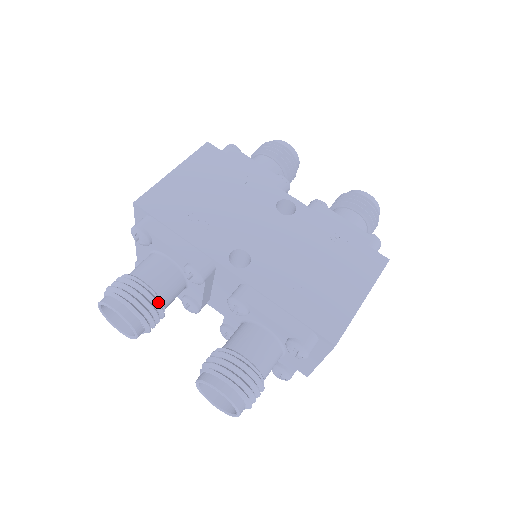
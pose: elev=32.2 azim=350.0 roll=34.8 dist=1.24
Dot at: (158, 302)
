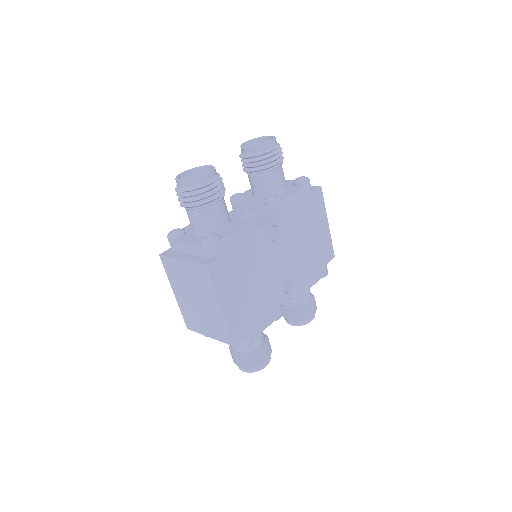
Dot at: (268, 339)
